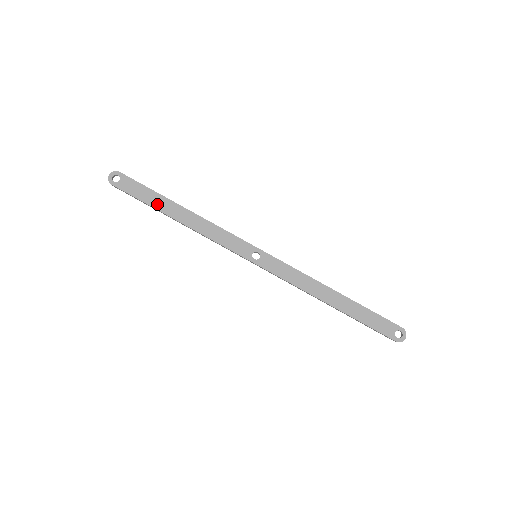
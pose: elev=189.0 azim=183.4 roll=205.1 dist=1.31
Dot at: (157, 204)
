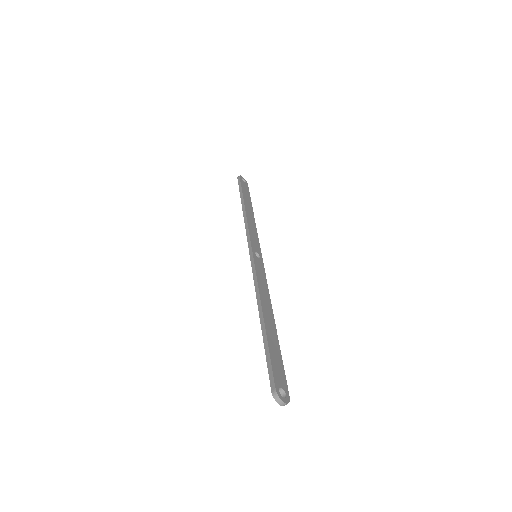
Dot at: (246, 197)
